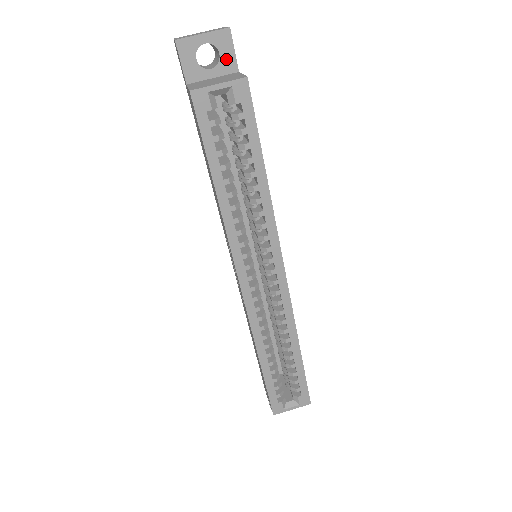
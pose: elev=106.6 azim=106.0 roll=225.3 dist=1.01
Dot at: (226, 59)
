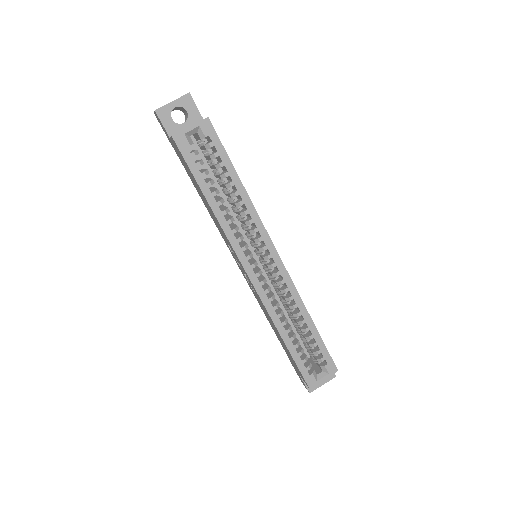
Dot at: (192, 114)
